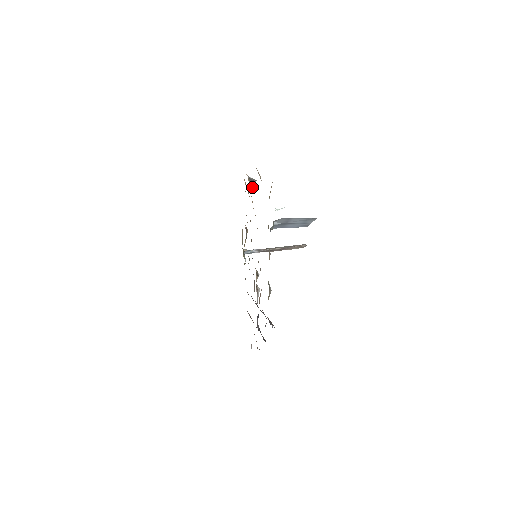
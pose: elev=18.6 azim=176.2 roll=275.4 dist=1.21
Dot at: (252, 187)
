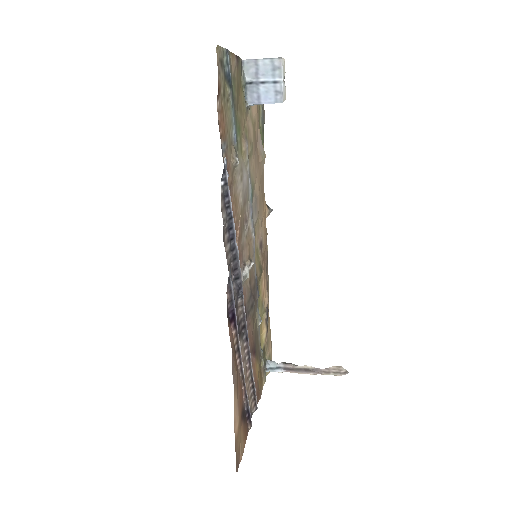
Dot at: (266, 204)
